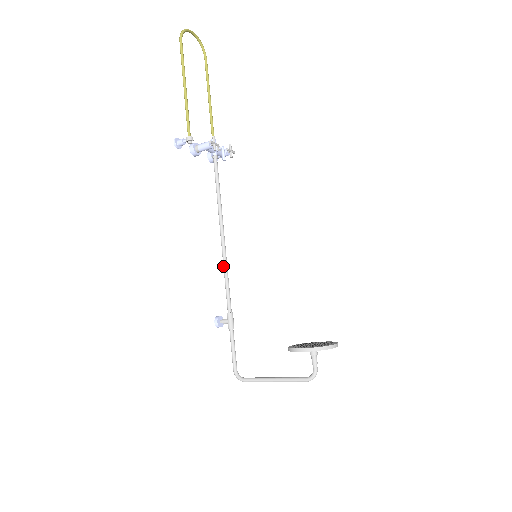
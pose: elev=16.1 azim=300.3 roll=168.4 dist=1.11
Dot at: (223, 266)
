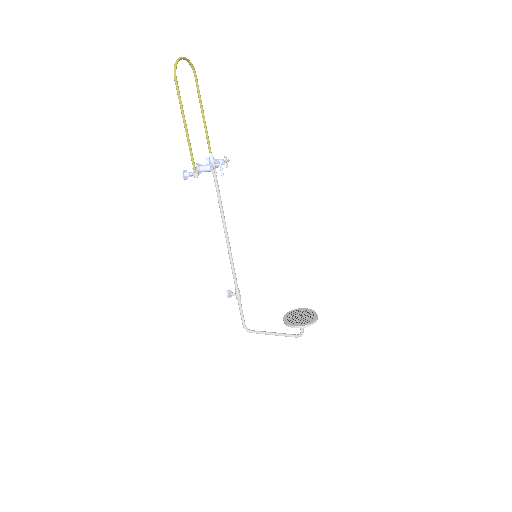
Dot at: (229, 258)
